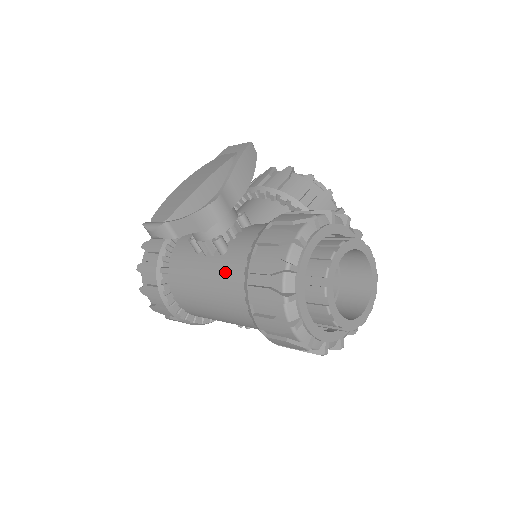
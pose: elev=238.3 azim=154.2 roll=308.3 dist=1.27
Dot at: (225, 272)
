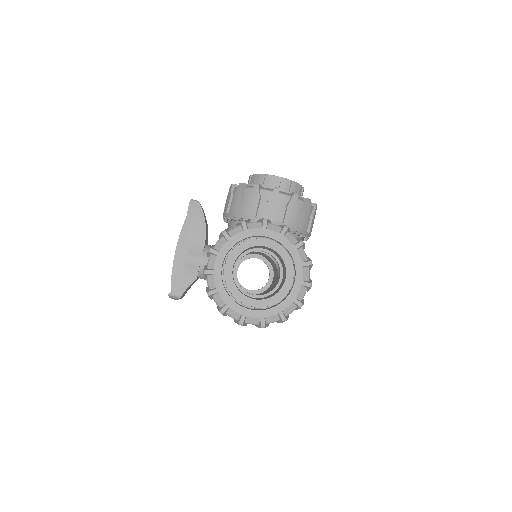
Dot at: occluded
